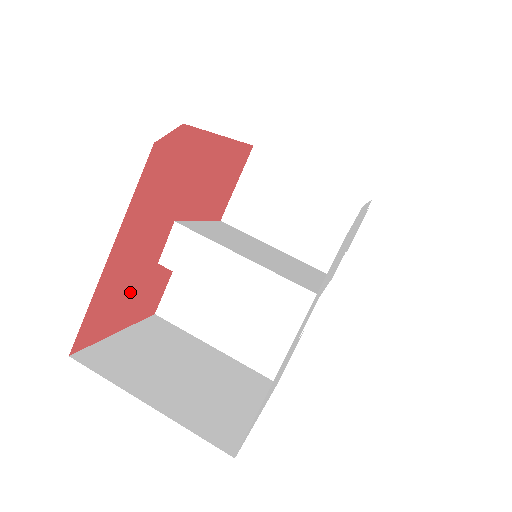
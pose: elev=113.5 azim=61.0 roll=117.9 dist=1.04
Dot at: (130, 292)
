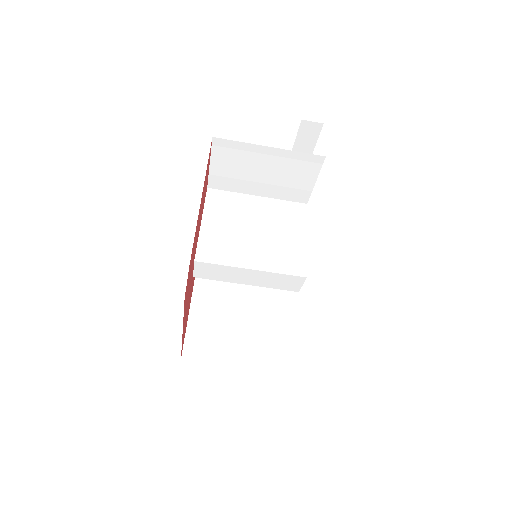
Dot at: (188, 306)
